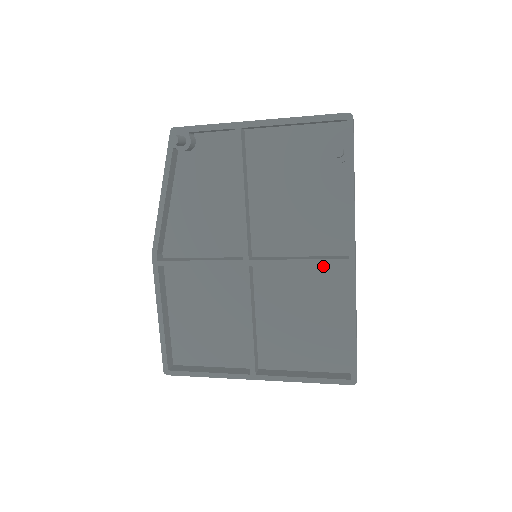
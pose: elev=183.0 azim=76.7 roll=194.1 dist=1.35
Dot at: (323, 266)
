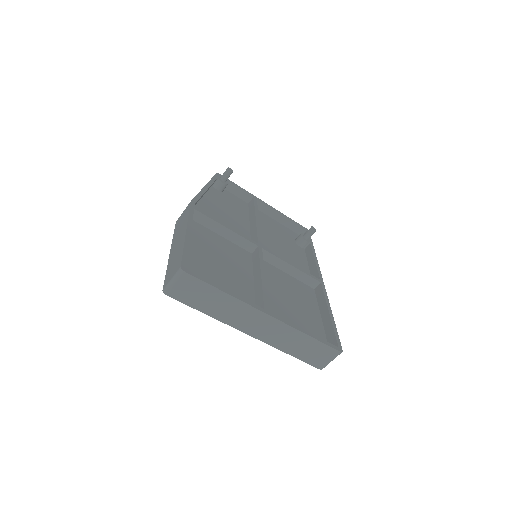
Dot at: (300, 283)
